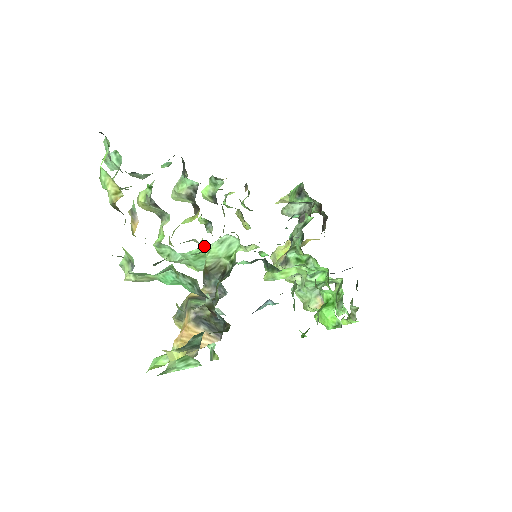
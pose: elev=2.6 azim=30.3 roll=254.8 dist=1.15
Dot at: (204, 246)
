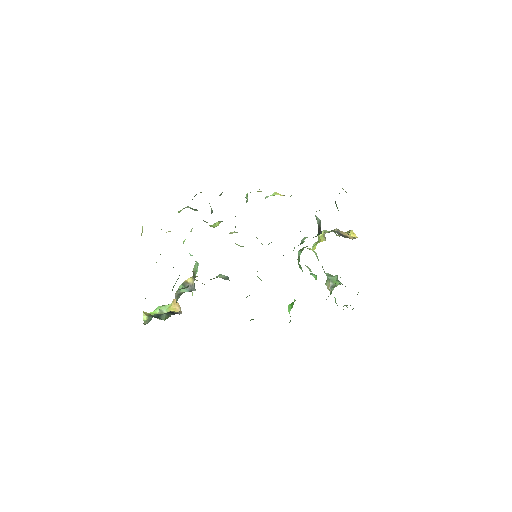
Dot at: occluded
